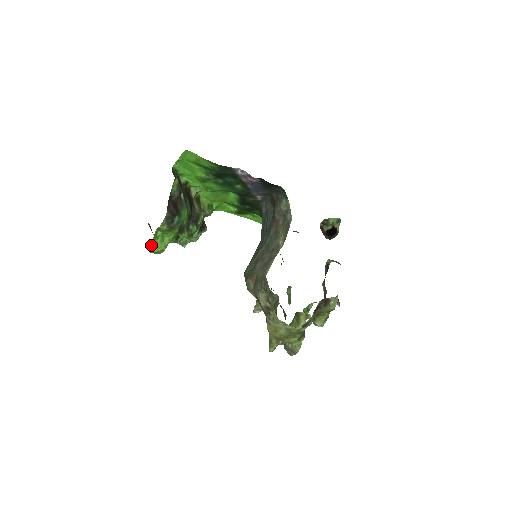
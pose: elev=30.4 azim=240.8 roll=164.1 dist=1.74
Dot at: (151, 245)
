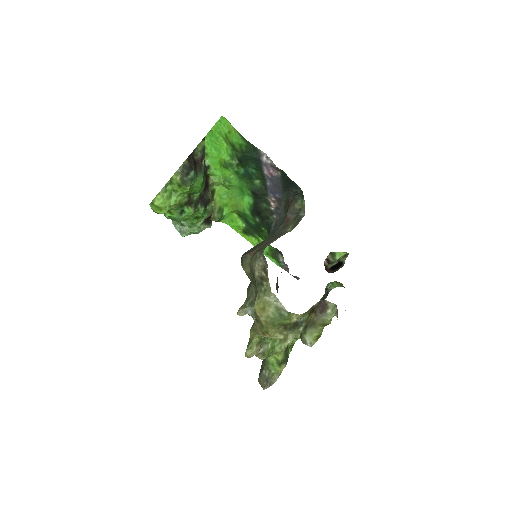
Dot at: (156, 198)
